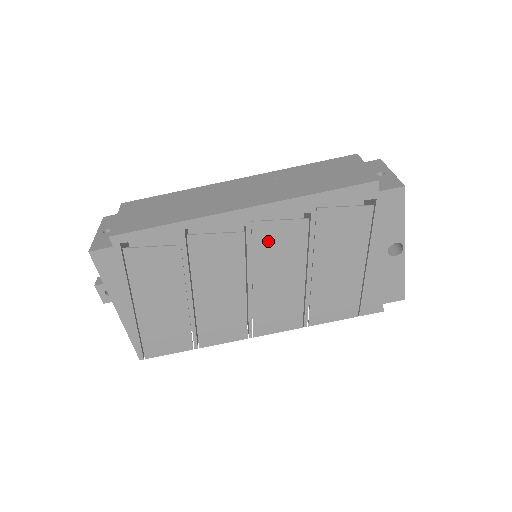
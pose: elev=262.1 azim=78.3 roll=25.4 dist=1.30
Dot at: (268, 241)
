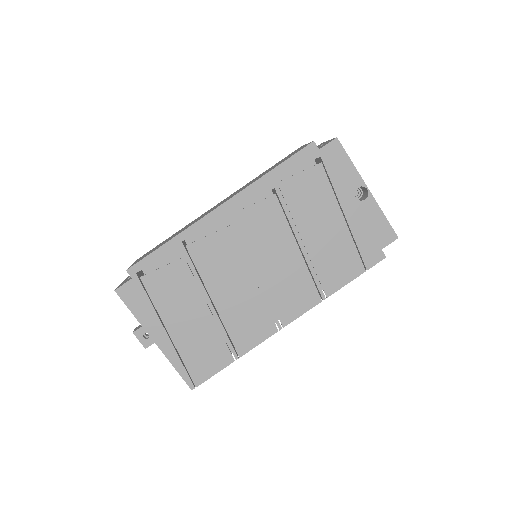
Dot at: (252, 226)
